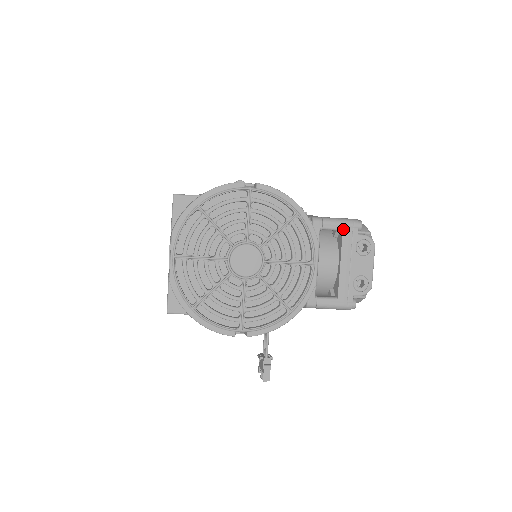
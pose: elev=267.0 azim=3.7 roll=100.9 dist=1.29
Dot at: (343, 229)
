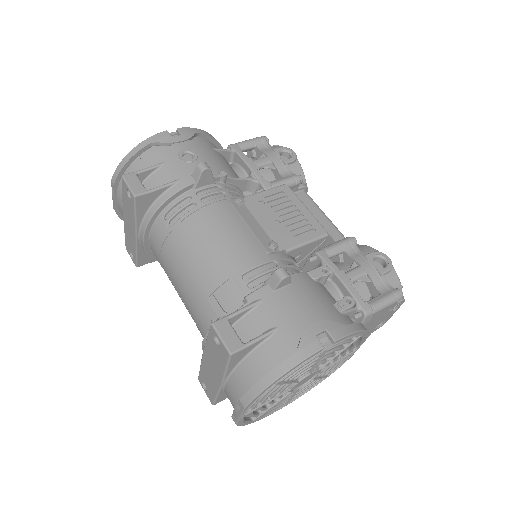
Dot at: (386, 308)
